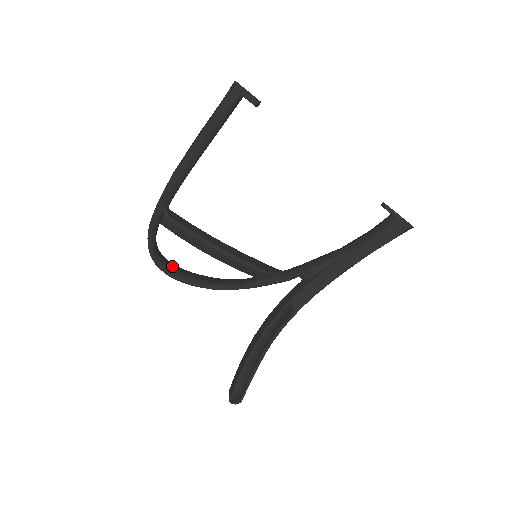
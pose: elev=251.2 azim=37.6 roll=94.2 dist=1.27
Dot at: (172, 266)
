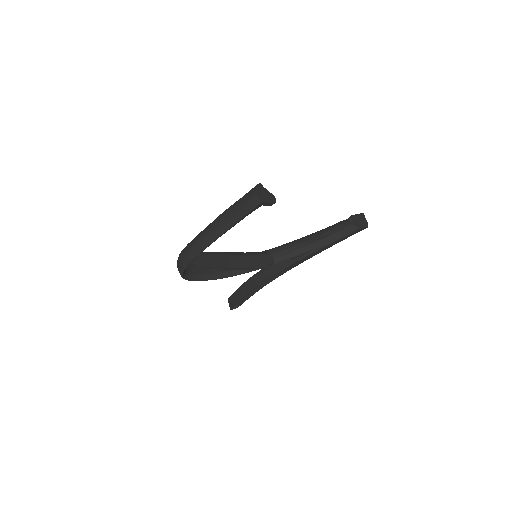
Dot at: (194, 270)
